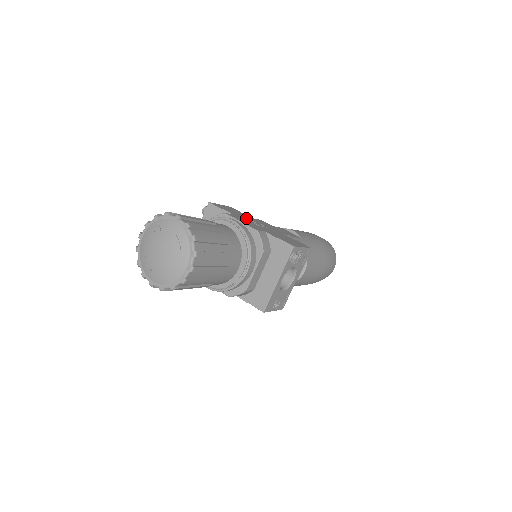
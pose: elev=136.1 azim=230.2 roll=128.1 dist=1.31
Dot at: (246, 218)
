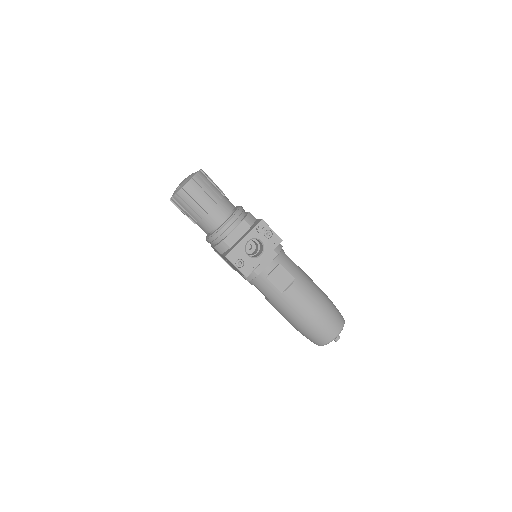
Dot at: occluded
